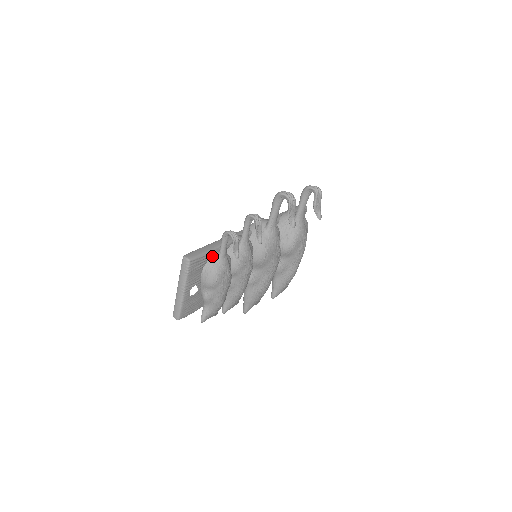
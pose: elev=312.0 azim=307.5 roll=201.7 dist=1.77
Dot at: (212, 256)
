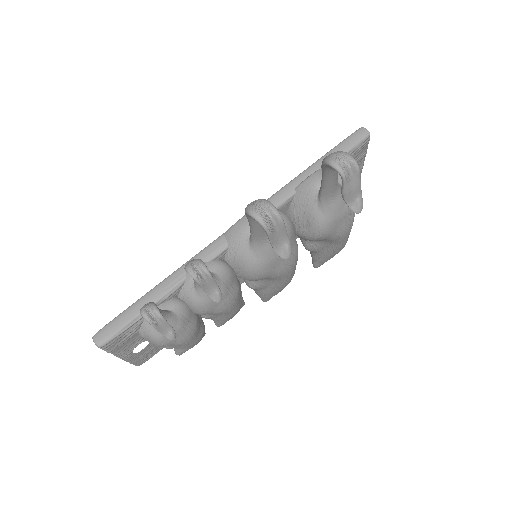
Dot at: occluded
